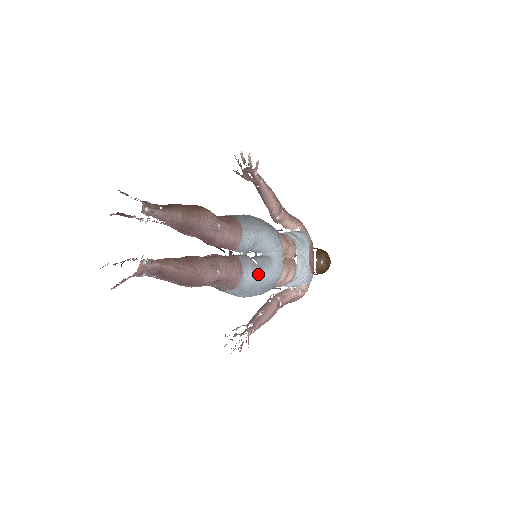
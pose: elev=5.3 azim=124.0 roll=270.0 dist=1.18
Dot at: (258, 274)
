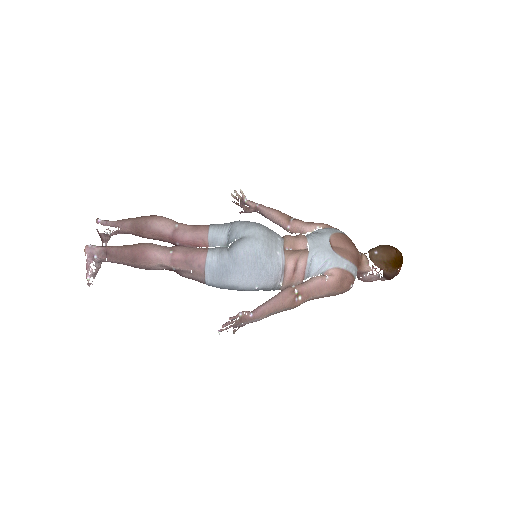
Dot at: (227, 252)
